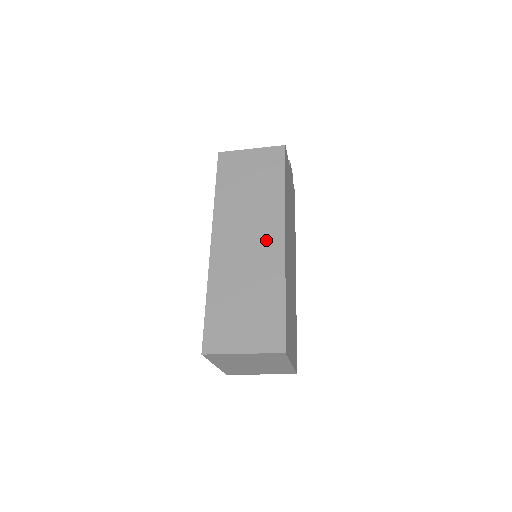
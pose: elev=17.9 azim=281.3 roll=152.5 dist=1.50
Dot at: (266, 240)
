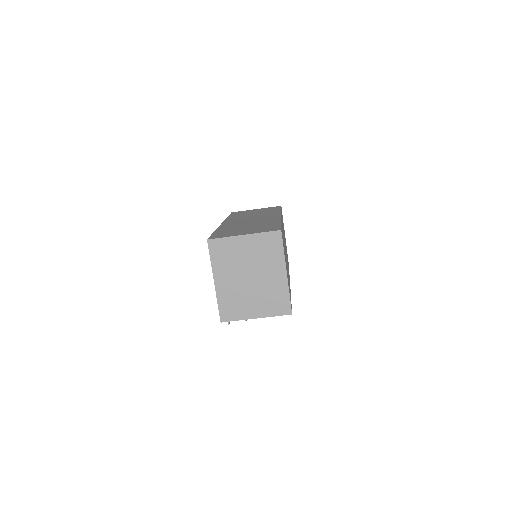
Dot at: (266, 217)
